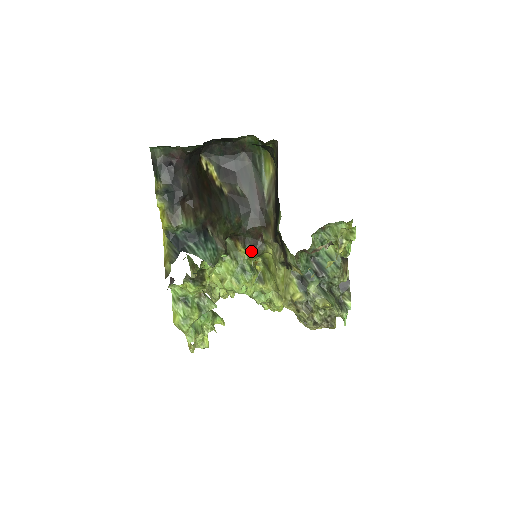
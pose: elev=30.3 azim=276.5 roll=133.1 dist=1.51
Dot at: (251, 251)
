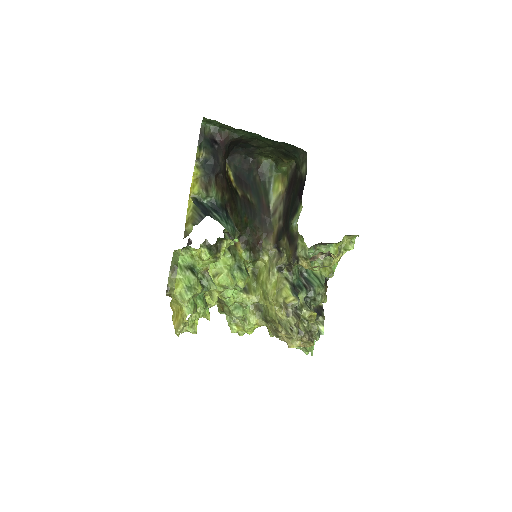
Dot at: (249, 253)
